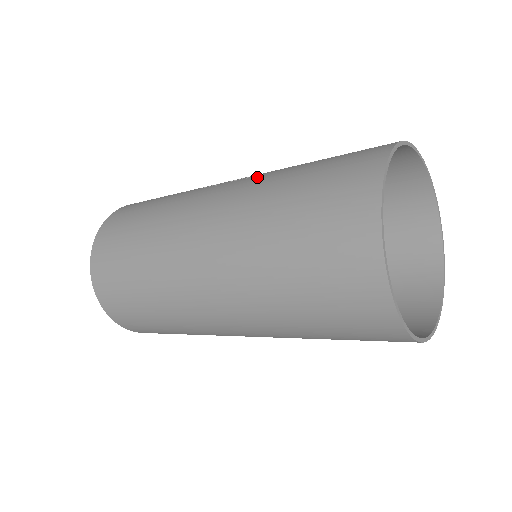
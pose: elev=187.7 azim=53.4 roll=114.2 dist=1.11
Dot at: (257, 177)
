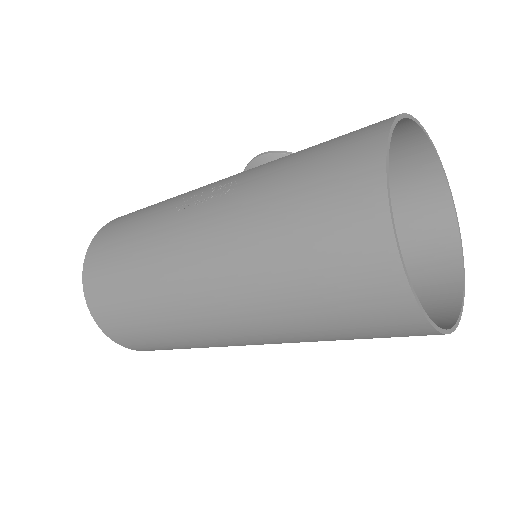
Dot at: (232, 199)
